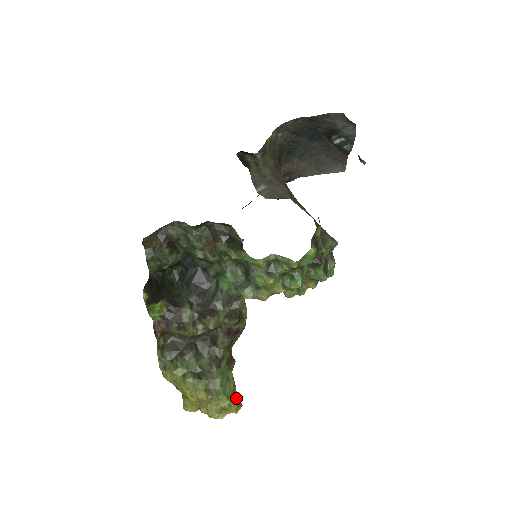
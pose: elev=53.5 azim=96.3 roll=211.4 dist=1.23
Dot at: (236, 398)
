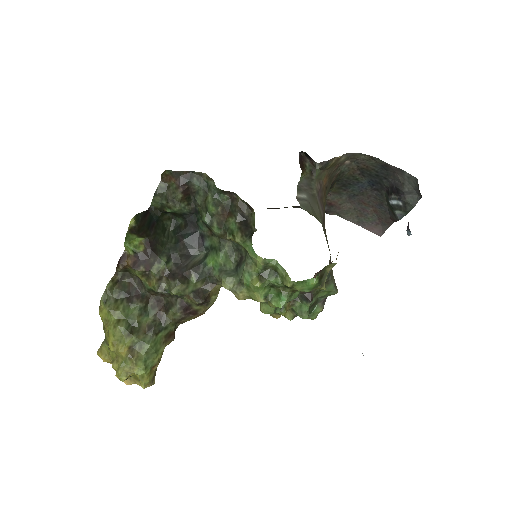
Dot at: (153, 374)
